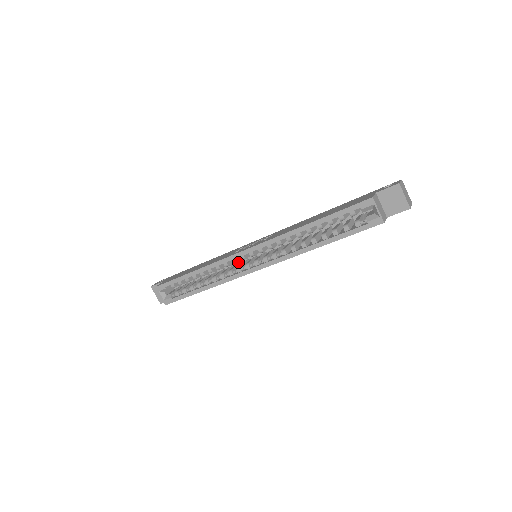
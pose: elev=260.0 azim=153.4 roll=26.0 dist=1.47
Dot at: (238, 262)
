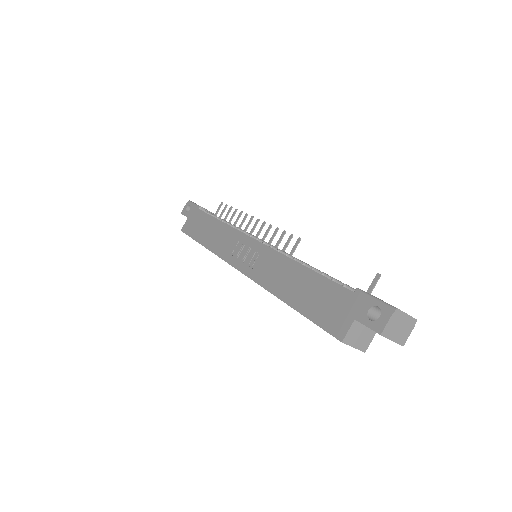
Dot at: occluded
